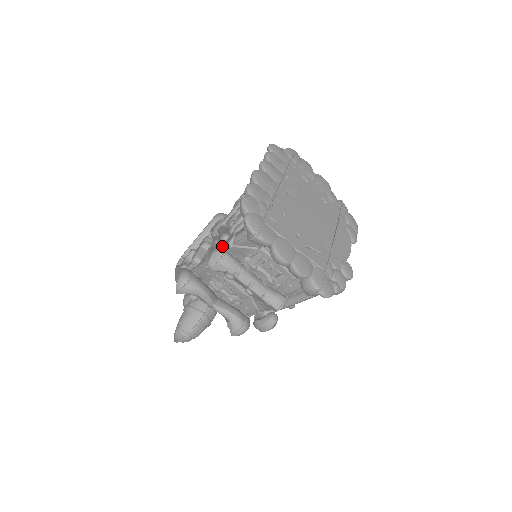
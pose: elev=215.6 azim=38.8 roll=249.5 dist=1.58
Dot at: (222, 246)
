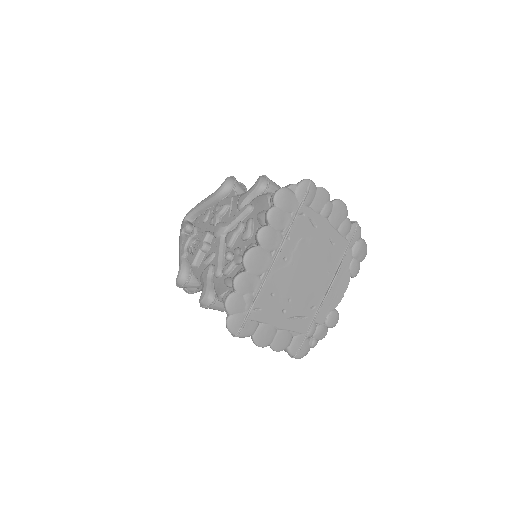
Dot at: (214, 286)
